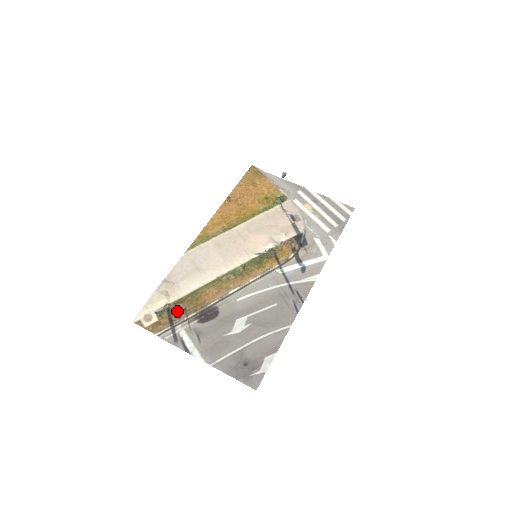
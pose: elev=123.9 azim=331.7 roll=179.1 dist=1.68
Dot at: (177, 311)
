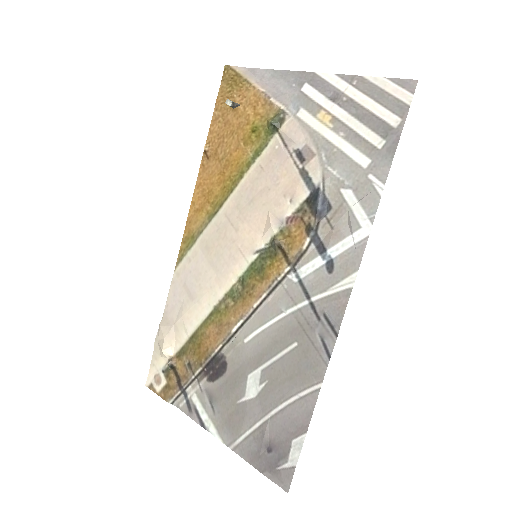
Dot at: (182, 368)
